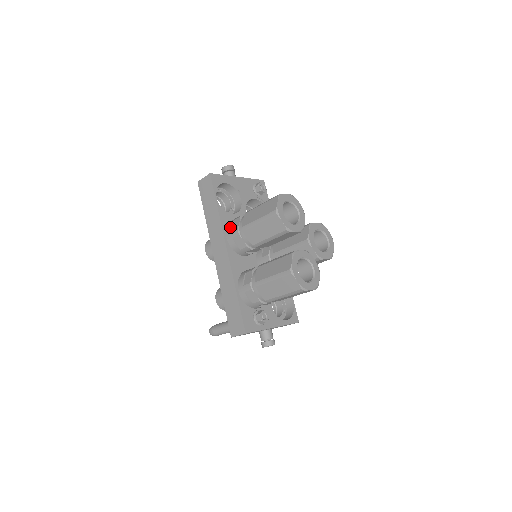
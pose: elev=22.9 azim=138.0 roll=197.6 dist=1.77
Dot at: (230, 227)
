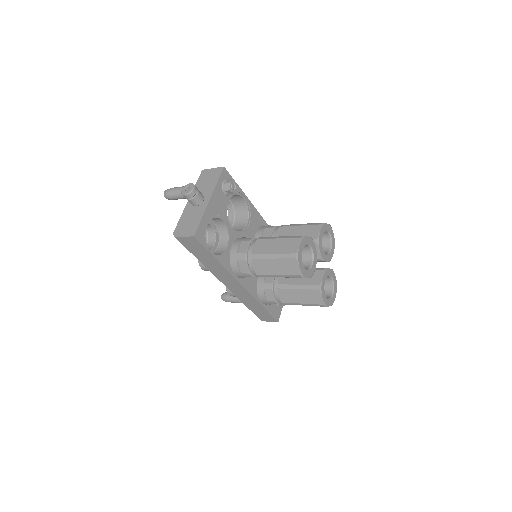
Dot at: (237, 269)
